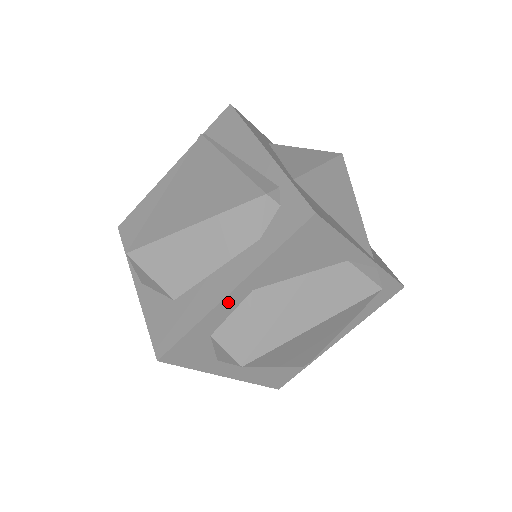
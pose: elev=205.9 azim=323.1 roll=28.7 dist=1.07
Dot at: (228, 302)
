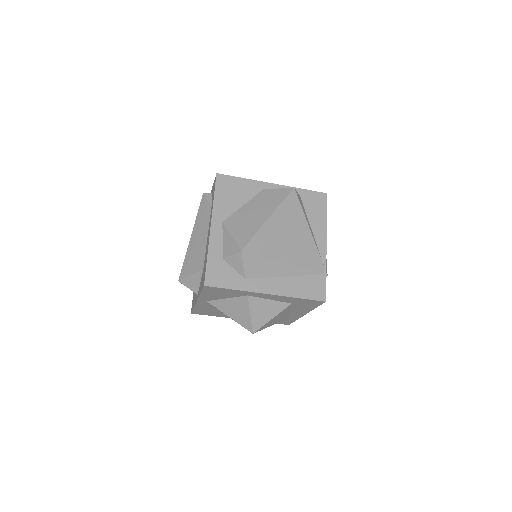
Dot at: (214, 234)
